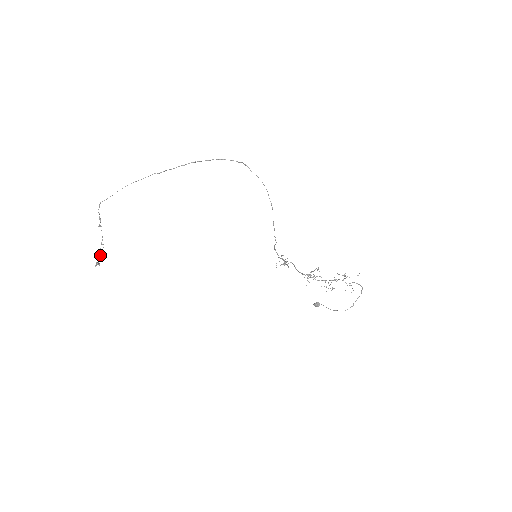
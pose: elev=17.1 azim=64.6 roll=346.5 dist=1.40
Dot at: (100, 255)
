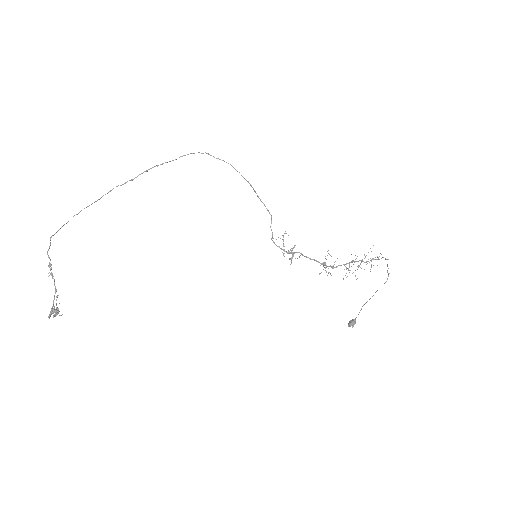
Dot at: (53, 315)
